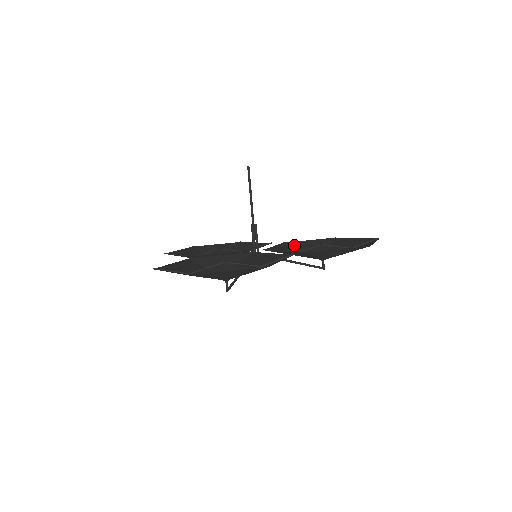
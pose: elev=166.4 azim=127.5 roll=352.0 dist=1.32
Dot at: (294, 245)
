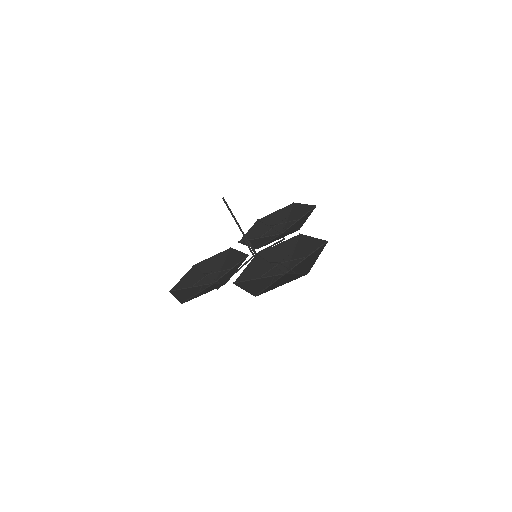
Dot at: occluded
